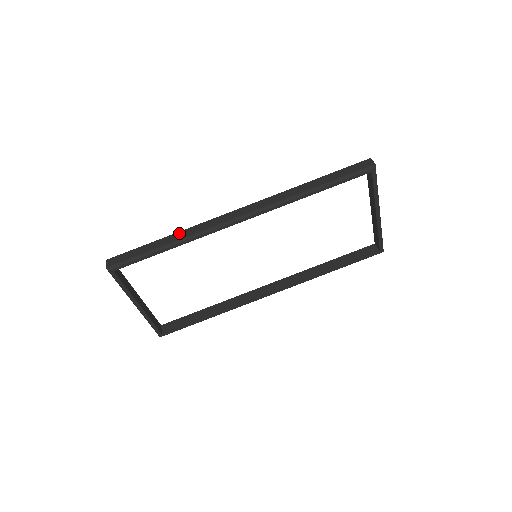
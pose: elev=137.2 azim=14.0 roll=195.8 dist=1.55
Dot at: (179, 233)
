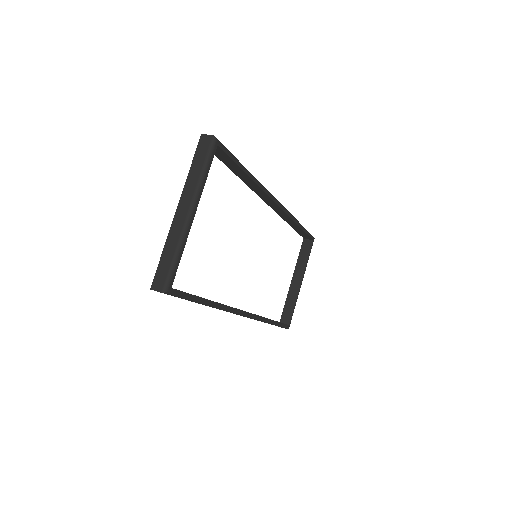
Dot at: occluded
